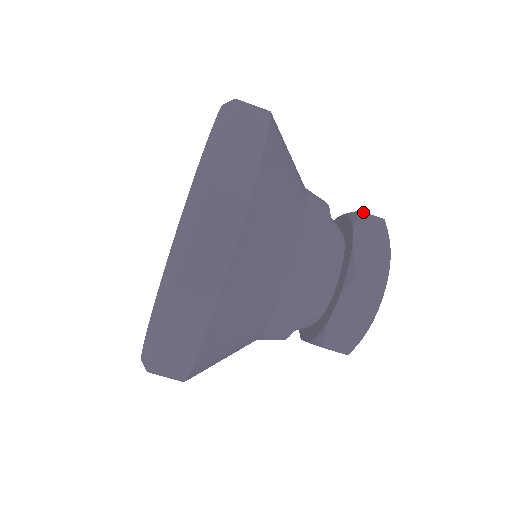
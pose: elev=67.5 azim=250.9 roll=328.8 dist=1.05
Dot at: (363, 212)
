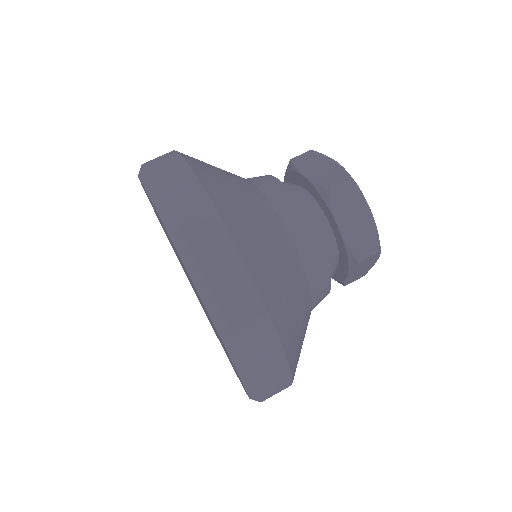
Dot at: occluded
